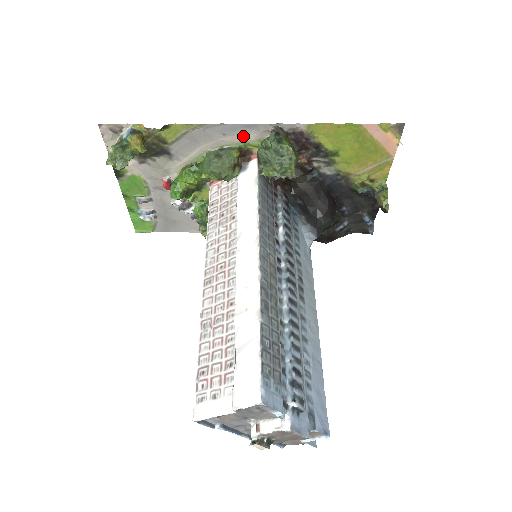
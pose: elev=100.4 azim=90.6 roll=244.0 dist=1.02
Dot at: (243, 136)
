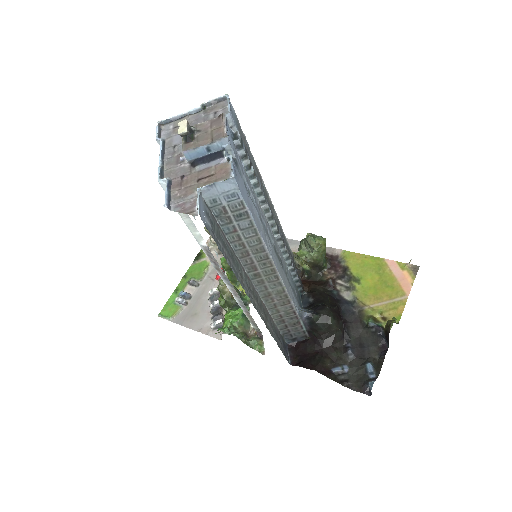
Dot at: (296, 250)
